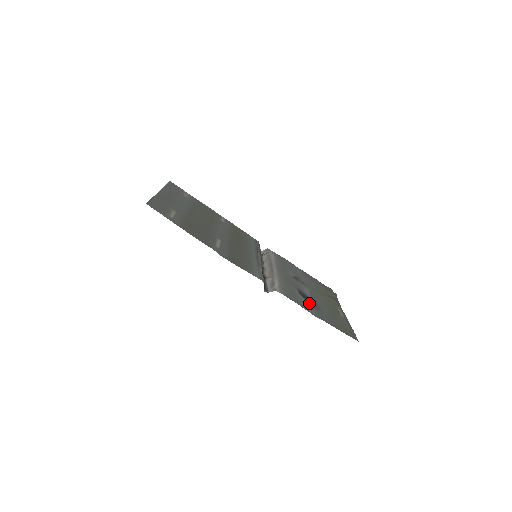
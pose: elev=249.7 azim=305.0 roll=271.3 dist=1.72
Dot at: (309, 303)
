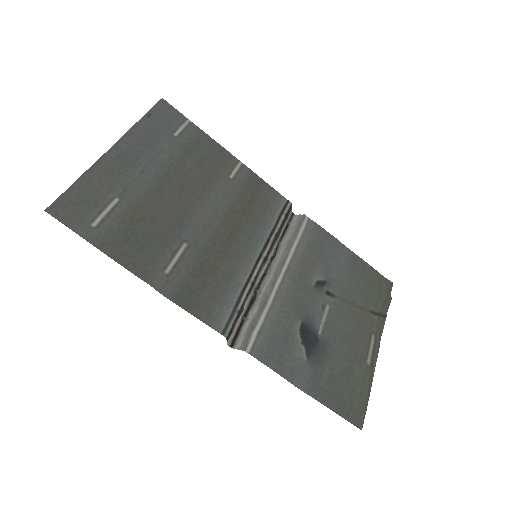
Dot at: (308, 354)
